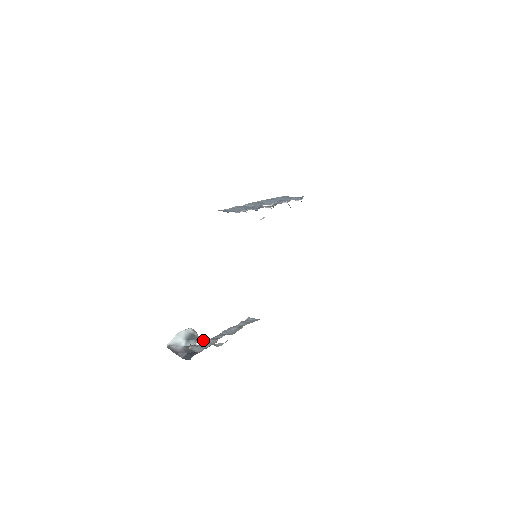
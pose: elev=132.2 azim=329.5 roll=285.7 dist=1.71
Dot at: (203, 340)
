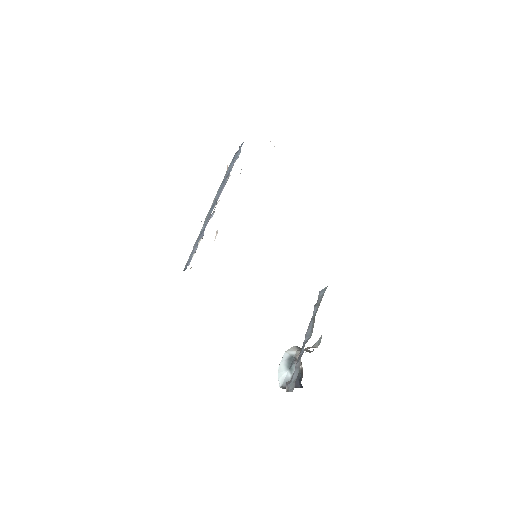
Dot at: occluded
